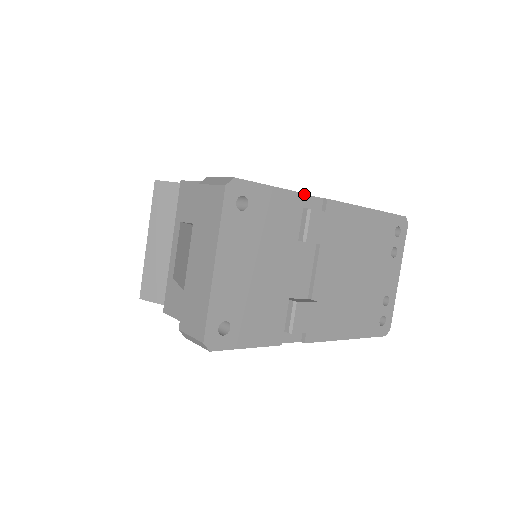
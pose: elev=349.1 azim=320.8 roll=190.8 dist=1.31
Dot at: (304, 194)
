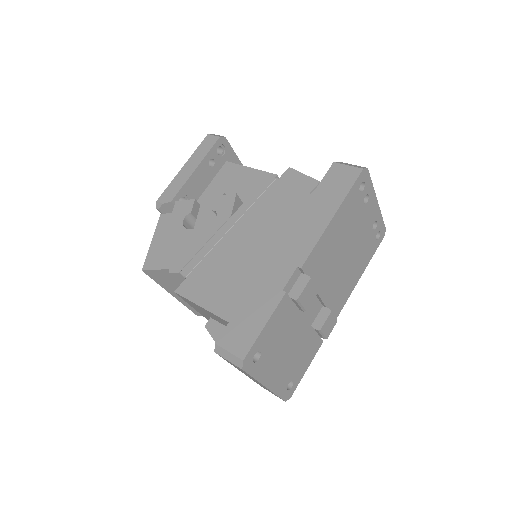
Dot at: (285, 293)
